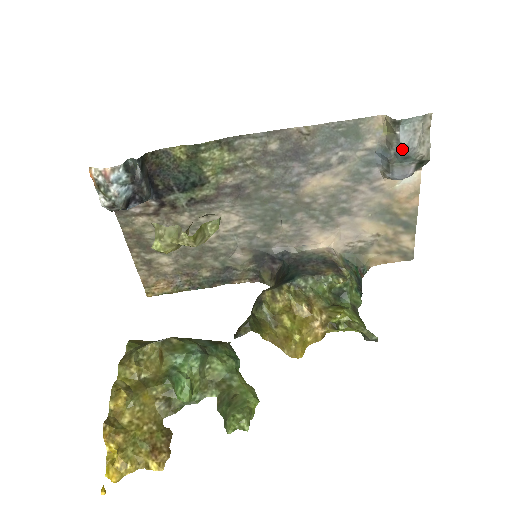
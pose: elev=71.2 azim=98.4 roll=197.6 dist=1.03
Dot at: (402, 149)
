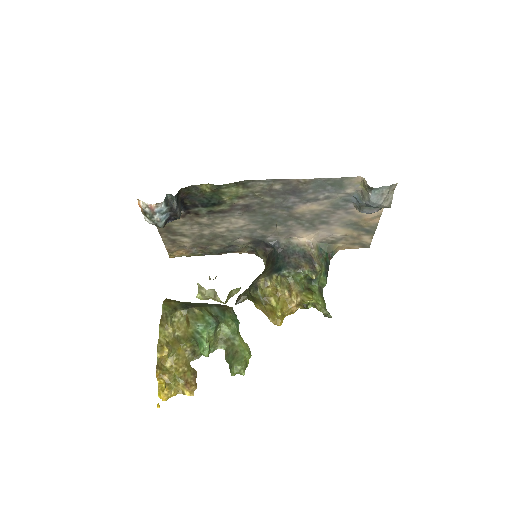
Dot at: (371, 204)
